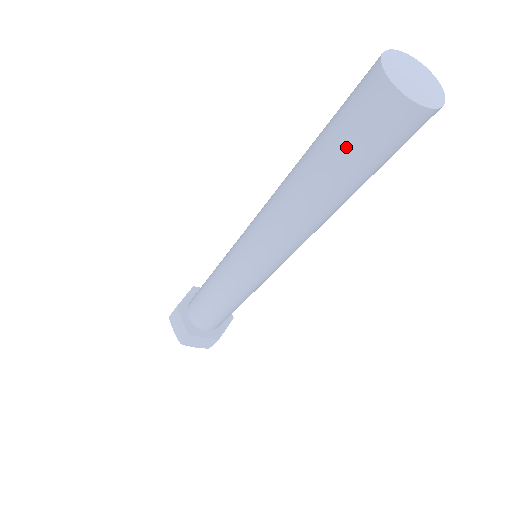
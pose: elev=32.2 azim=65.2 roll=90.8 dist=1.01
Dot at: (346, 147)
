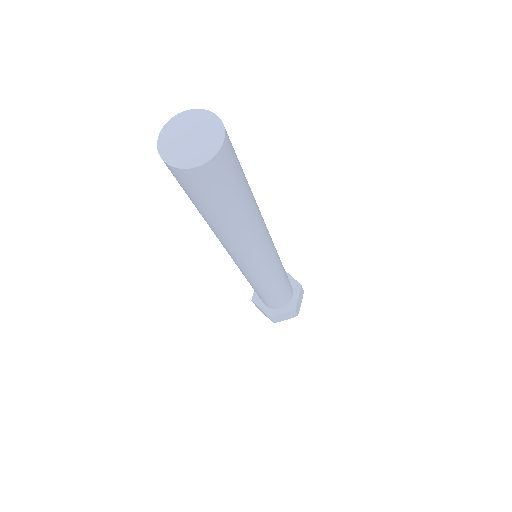
Dot at: (197, 202)
